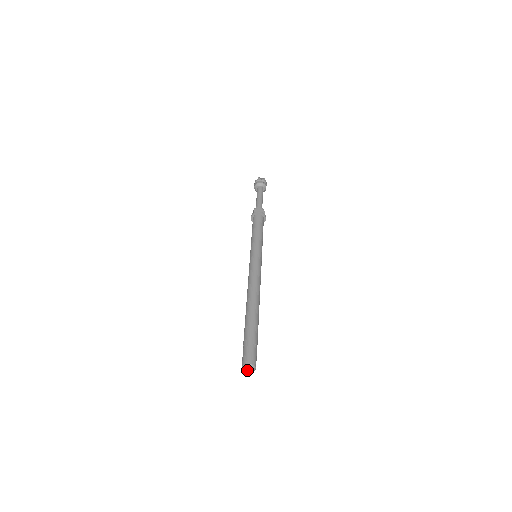
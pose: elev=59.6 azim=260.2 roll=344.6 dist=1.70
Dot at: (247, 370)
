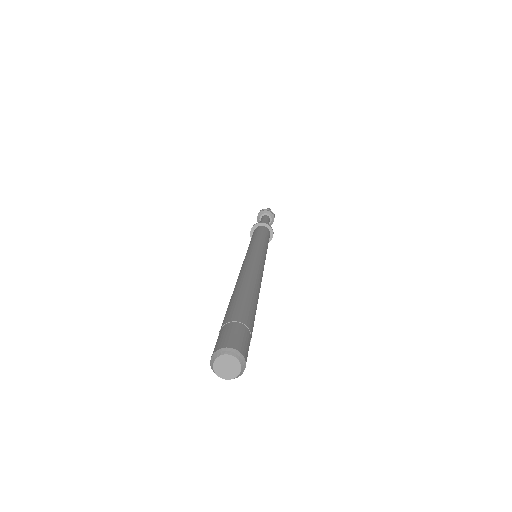
Dot at: (223, 364)
